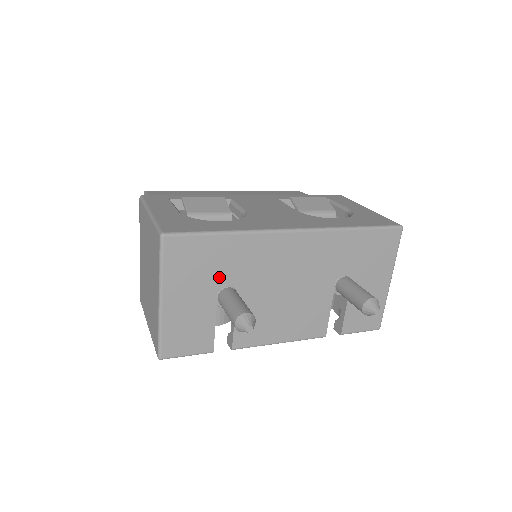
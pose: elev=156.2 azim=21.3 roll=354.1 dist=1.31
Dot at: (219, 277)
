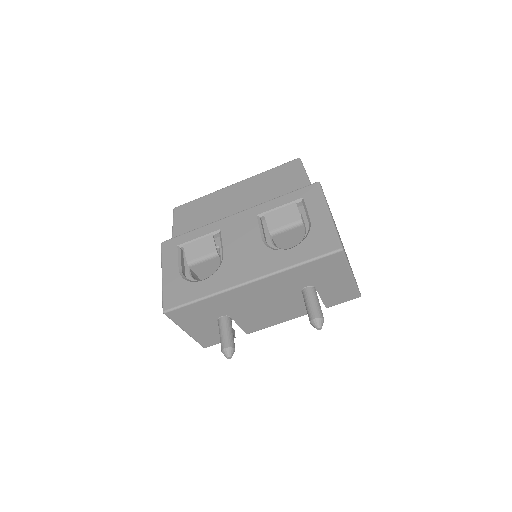
Dot at: (212, 315)
